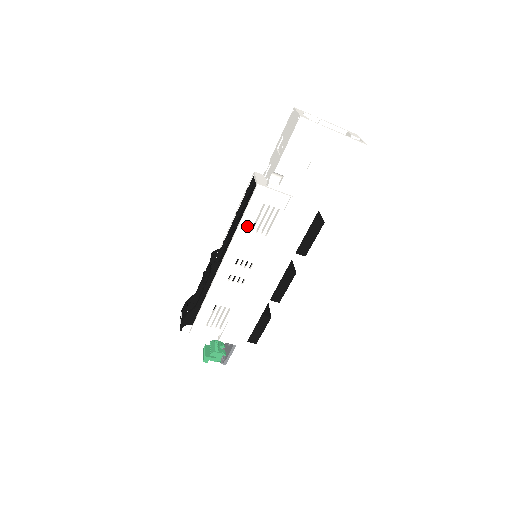
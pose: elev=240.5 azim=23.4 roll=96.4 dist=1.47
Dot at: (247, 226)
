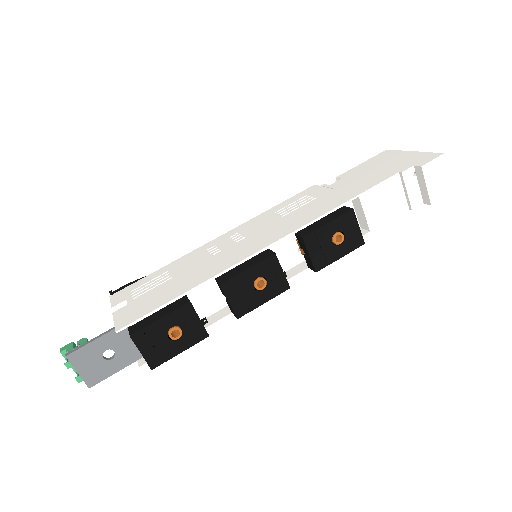
Dot at: (275, 210)
